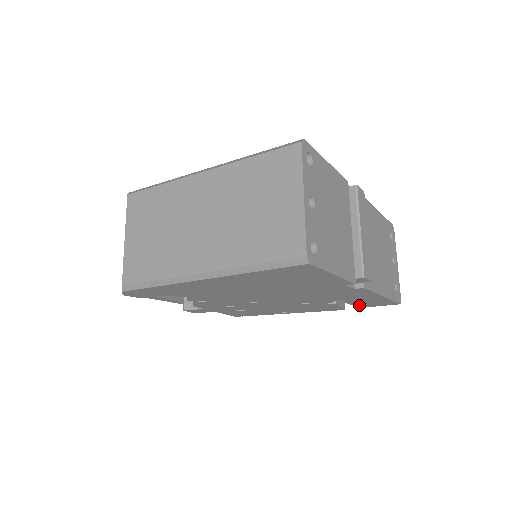
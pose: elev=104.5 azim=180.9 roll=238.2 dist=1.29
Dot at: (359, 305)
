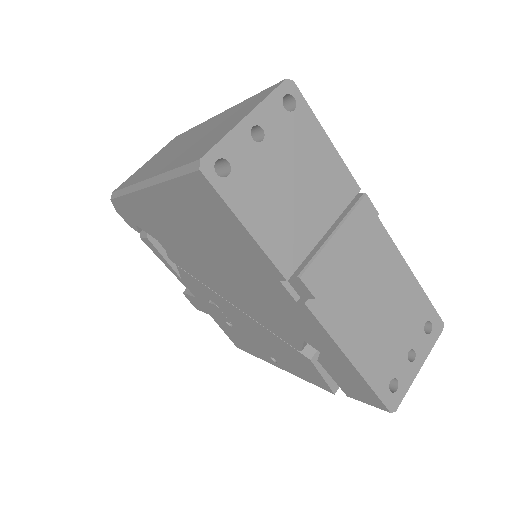
Dot at: (340, 383)
